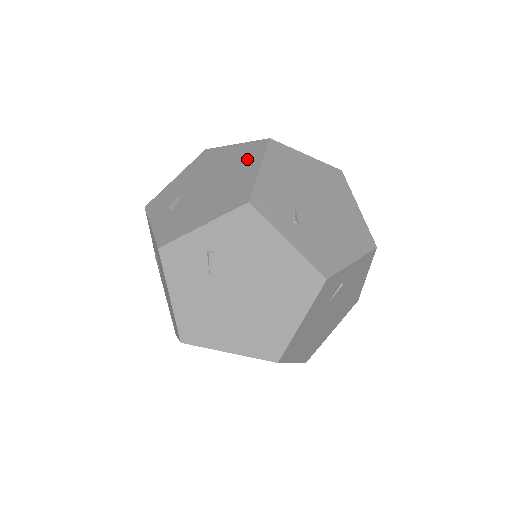
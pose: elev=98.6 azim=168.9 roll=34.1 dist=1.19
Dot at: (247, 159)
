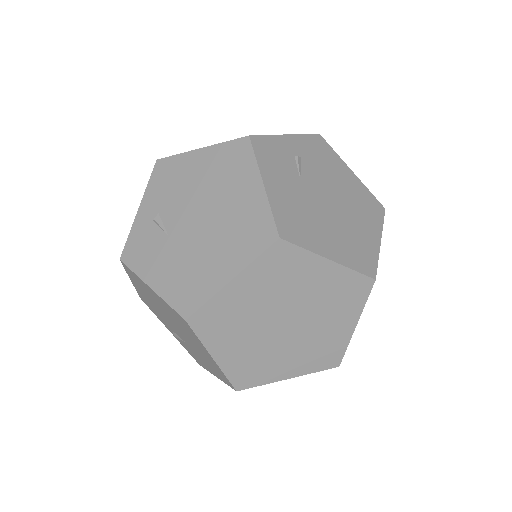
Dot at: occluded
